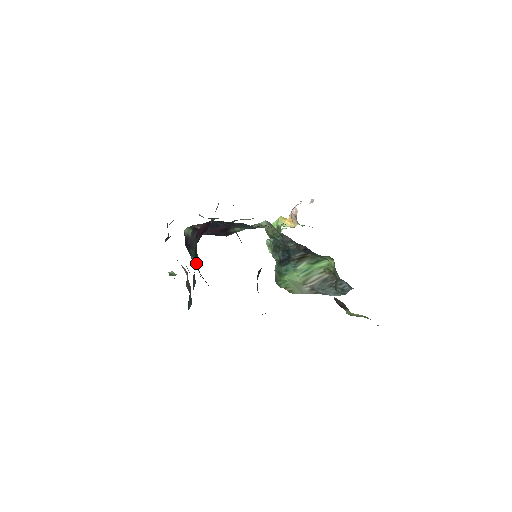
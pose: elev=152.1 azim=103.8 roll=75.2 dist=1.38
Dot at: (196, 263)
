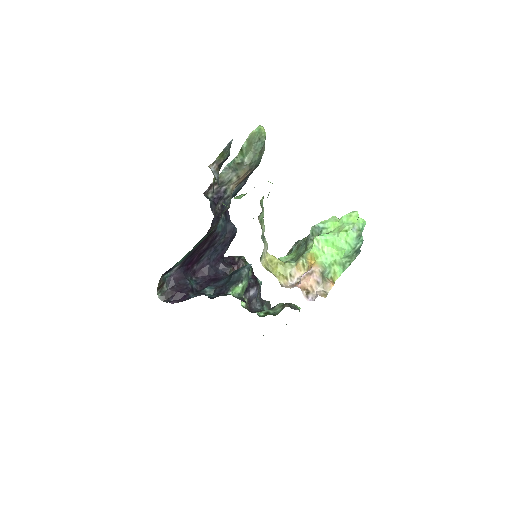
Dot at: (198, 245)
